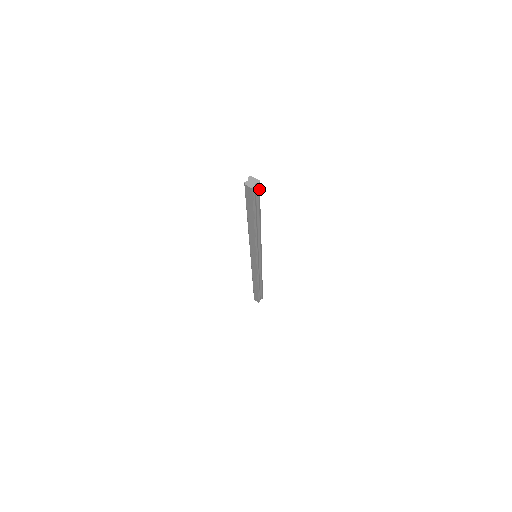
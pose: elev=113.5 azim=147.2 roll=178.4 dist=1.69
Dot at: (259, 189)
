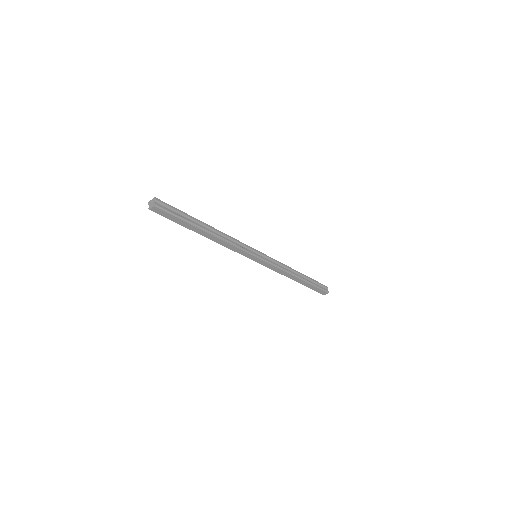
Dot at: (165, 203)
